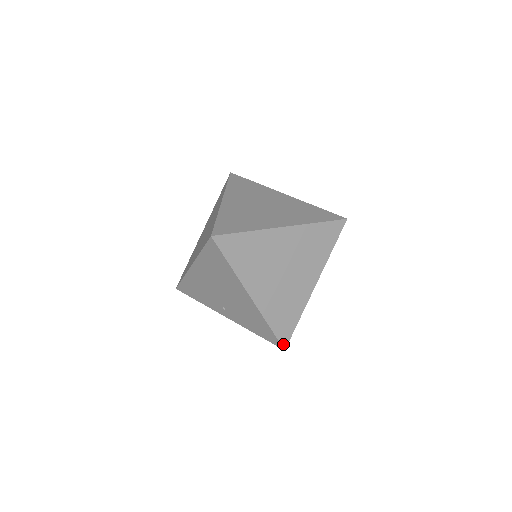
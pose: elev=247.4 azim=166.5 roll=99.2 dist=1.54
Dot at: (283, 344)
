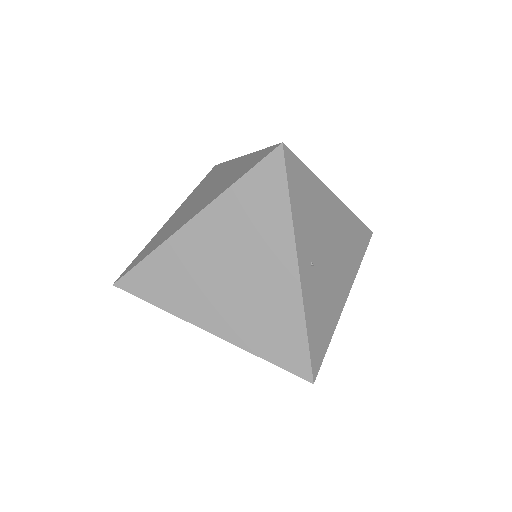
Dot at: occluded
